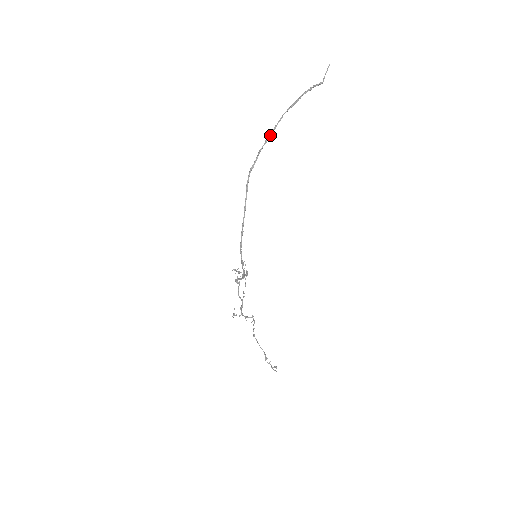
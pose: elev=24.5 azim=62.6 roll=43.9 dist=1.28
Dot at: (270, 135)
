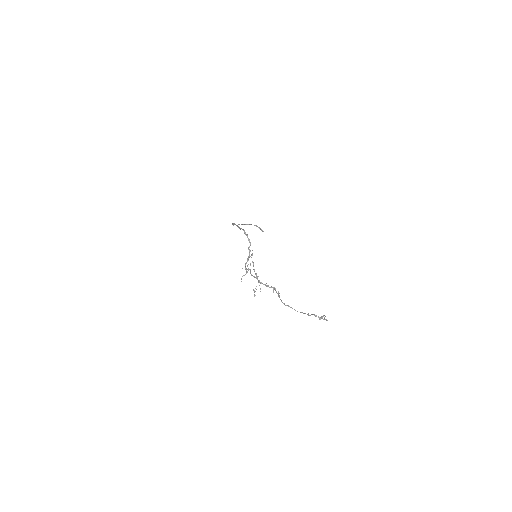
Dot at: occluded
